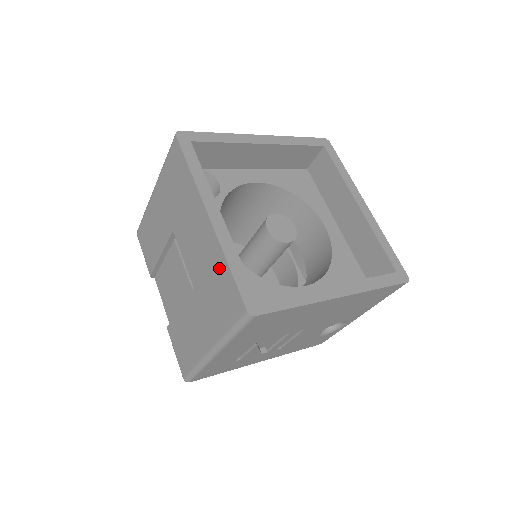
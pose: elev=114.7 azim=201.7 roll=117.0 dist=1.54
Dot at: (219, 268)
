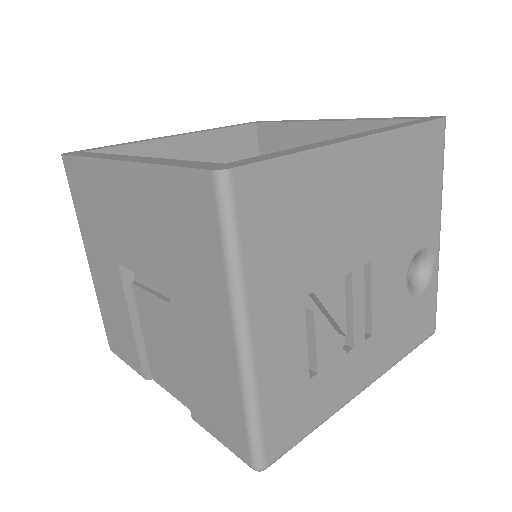
Dot at: (160, 194)
